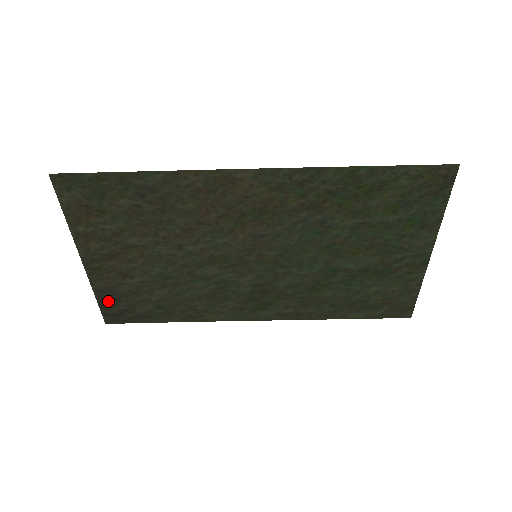
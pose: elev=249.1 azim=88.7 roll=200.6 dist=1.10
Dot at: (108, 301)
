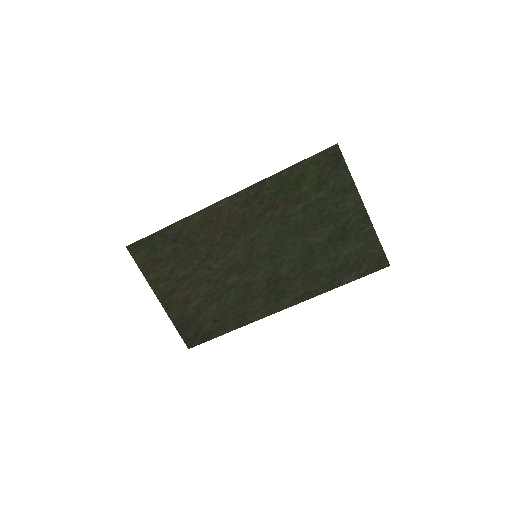
Dot at: (184, 328)
